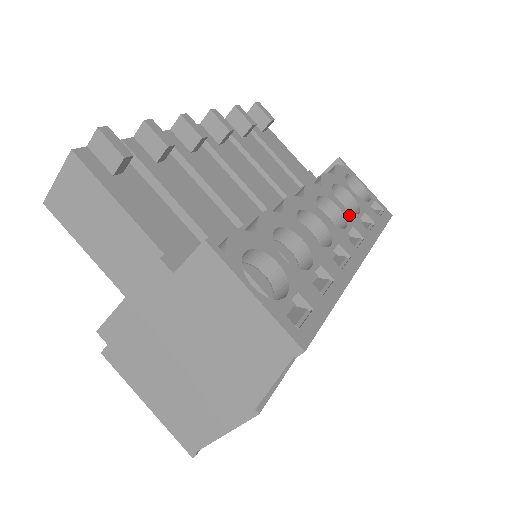
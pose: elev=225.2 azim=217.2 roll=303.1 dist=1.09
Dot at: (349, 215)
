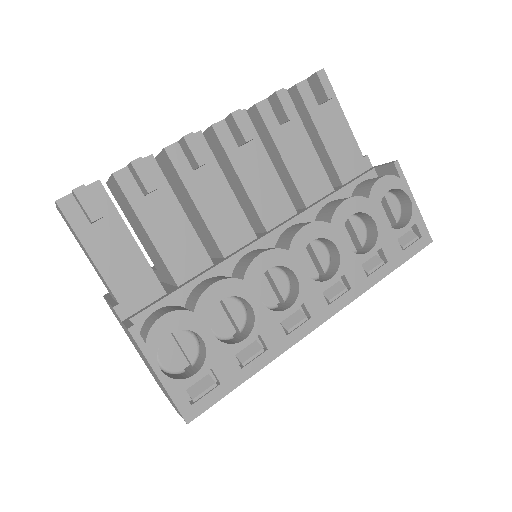
Dot at: (348, 258)
